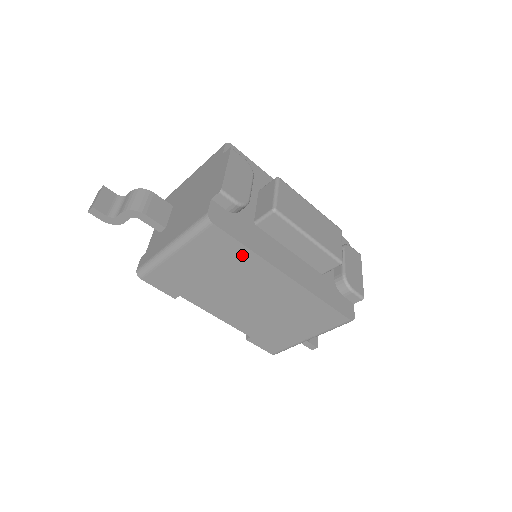
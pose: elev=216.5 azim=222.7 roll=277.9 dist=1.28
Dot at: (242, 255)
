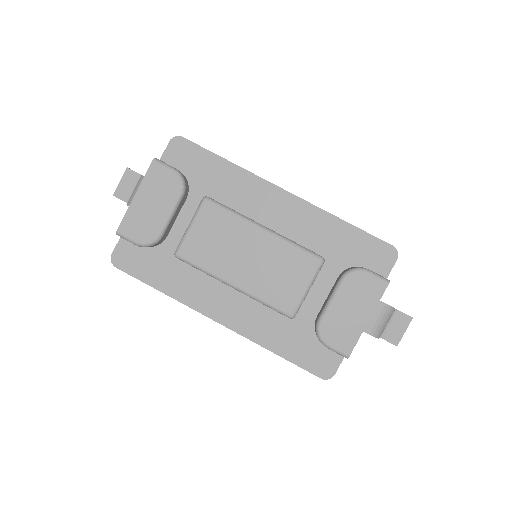
Dot at: occluded
